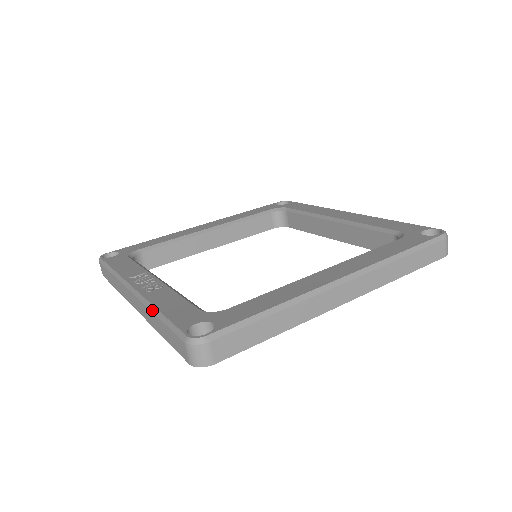
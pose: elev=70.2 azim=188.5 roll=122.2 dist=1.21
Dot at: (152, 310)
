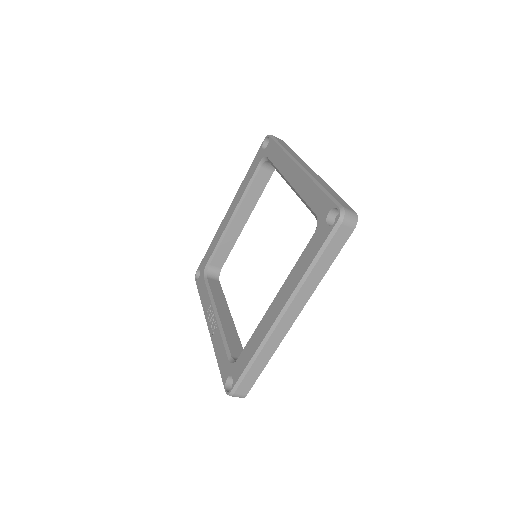
Dot at: (216, 355)
